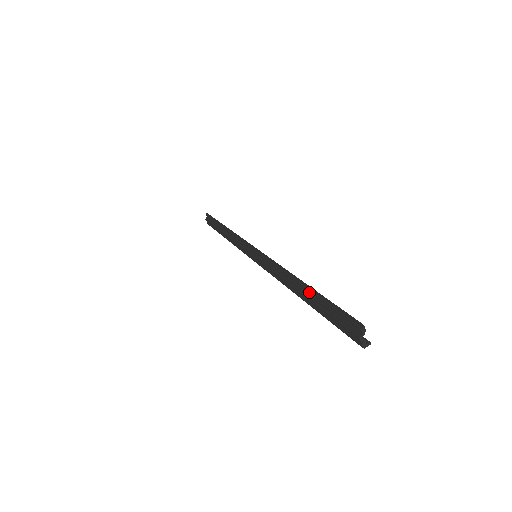
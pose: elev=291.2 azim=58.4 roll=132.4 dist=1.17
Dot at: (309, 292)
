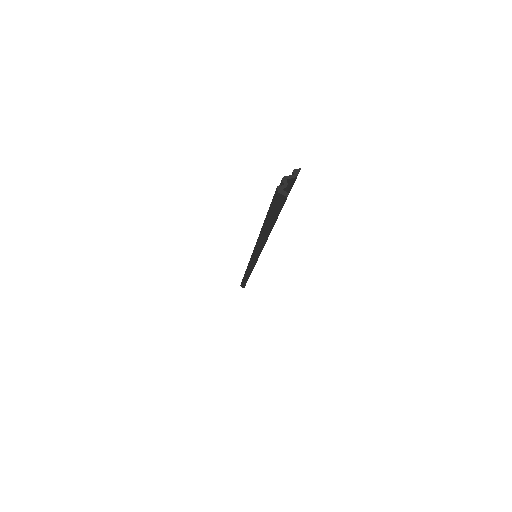
Dot at: occluded
